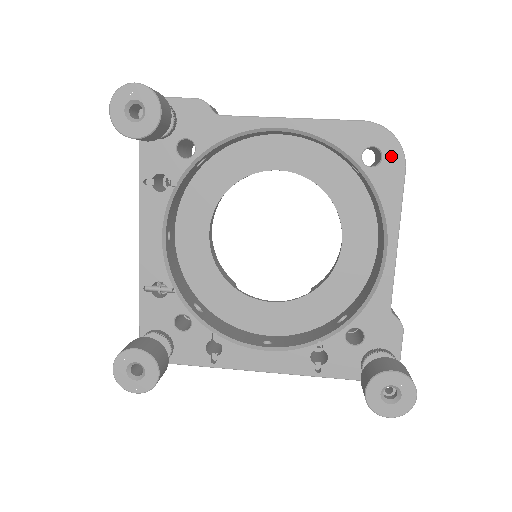
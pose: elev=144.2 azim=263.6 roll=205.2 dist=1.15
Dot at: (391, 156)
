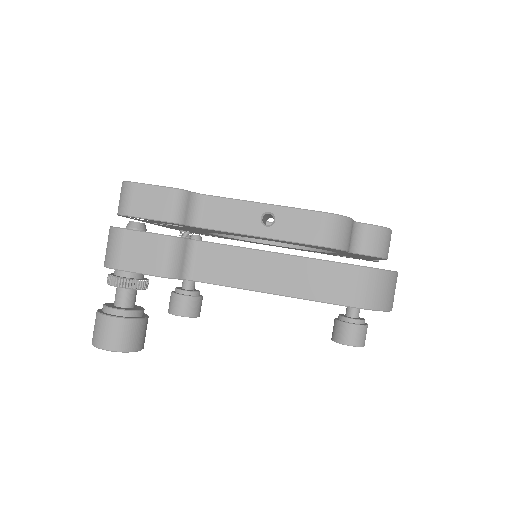
Dot at: occluded
